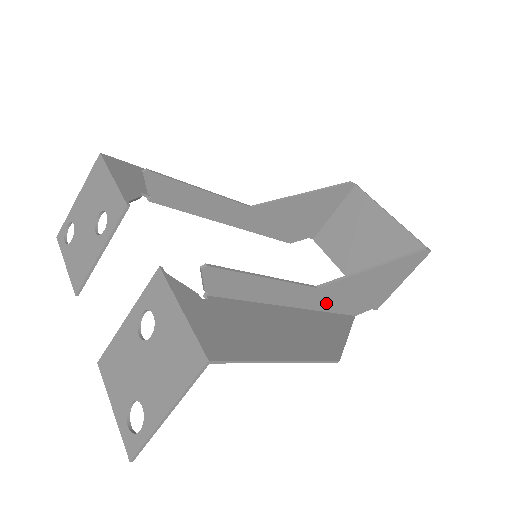
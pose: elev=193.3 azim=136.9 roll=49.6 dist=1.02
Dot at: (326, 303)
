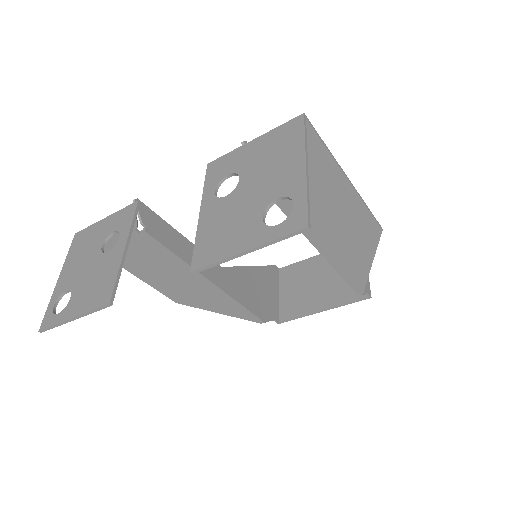
Dot at: occluded
